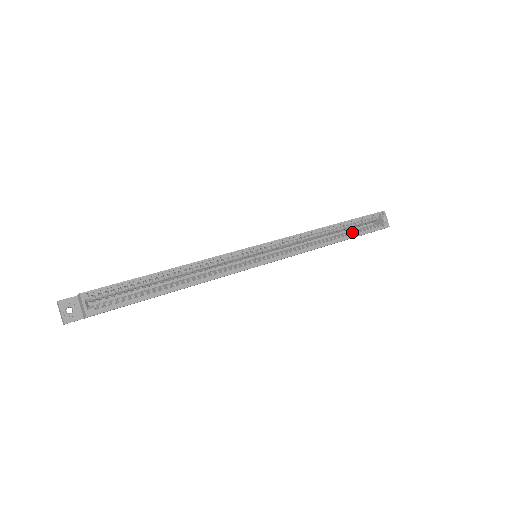
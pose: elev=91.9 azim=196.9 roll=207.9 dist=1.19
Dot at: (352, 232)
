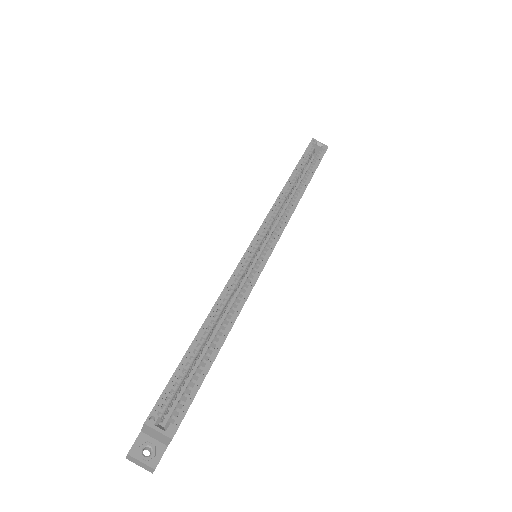
Dot at: (307, 174)
